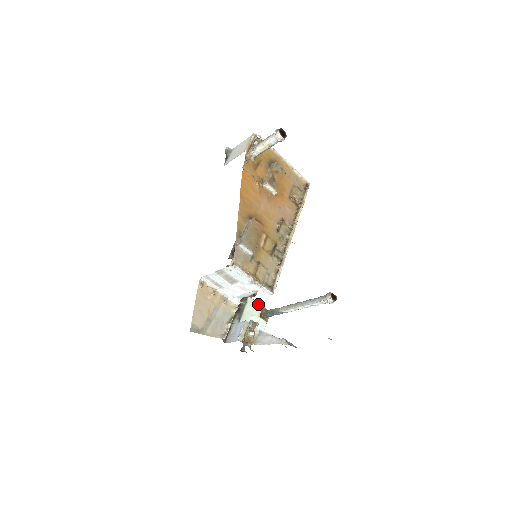
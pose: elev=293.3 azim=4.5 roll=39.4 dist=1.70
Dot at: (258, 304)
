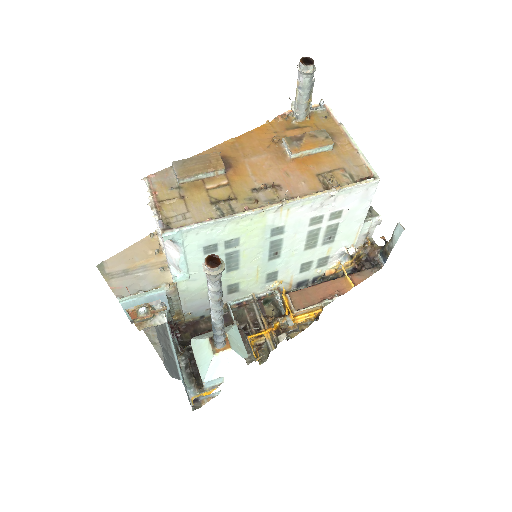
Dot at: (228, 329)
